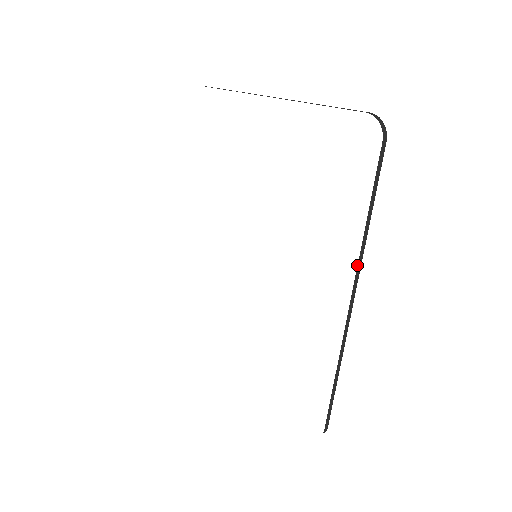
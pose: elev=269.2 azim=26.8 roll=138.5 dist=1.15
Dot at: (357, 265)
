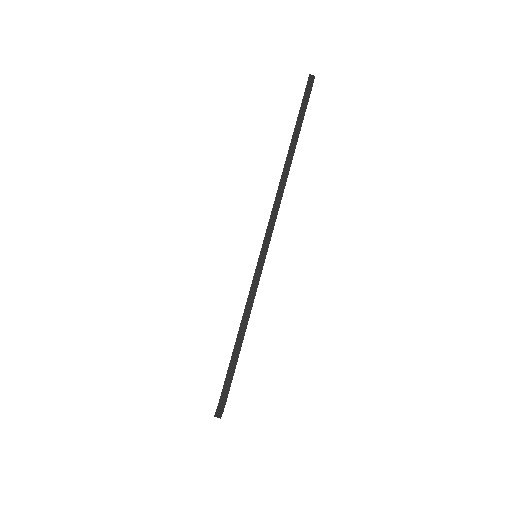
Dot at: (279, 185)
